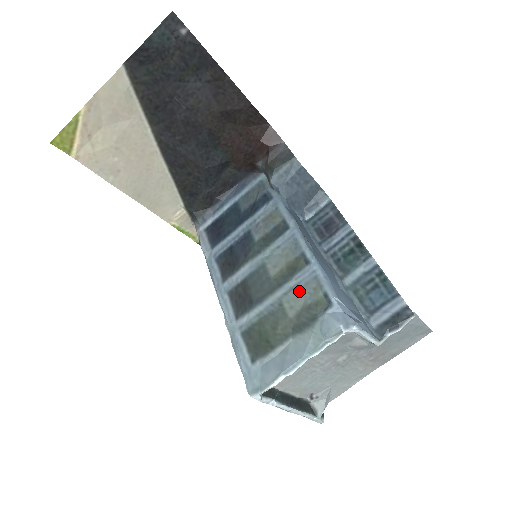
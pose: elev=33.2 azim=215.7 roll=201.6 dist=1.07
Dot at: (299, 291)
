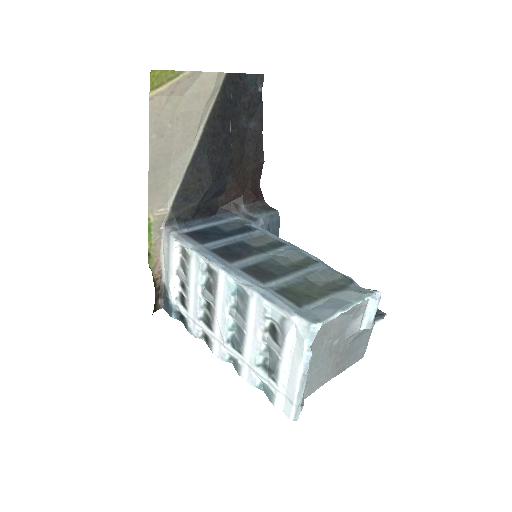
Dot at: (318, 274)
